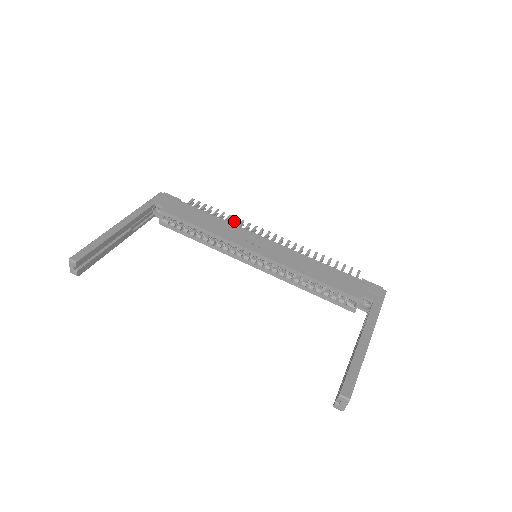
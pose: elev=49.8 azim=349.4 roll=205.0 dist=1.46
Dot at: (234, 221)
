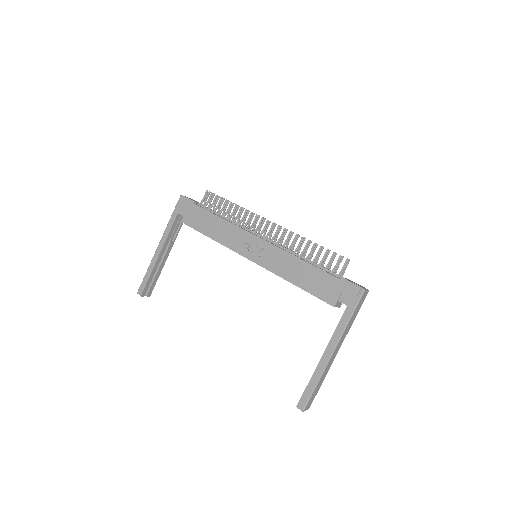
Dot at: (239, 213)
